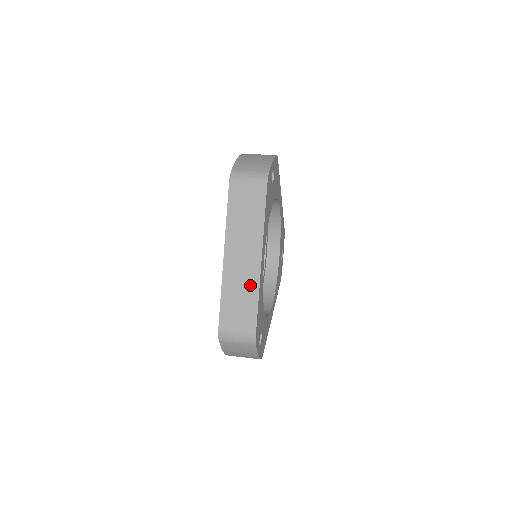
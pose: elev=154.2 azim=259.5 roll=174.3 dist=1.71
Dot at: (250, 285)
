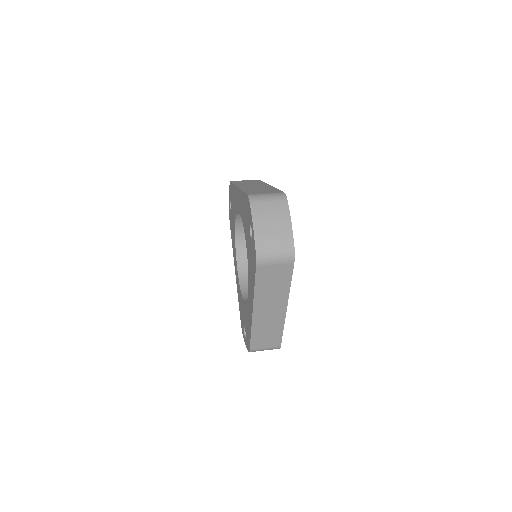
Dot at: (276, 324)
